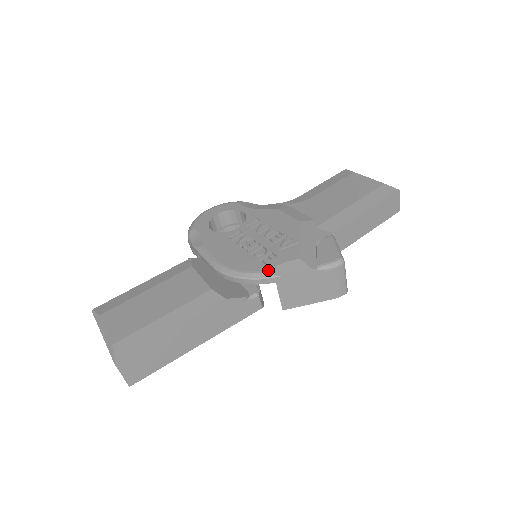
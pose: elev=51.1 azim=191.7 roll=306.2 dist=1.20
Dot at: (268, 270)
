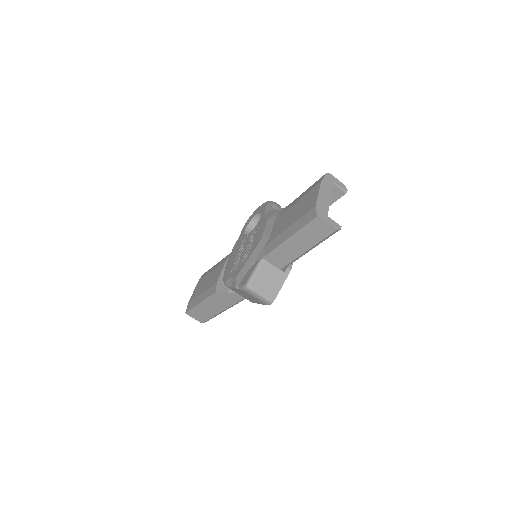
Dot at: (227, 280)
